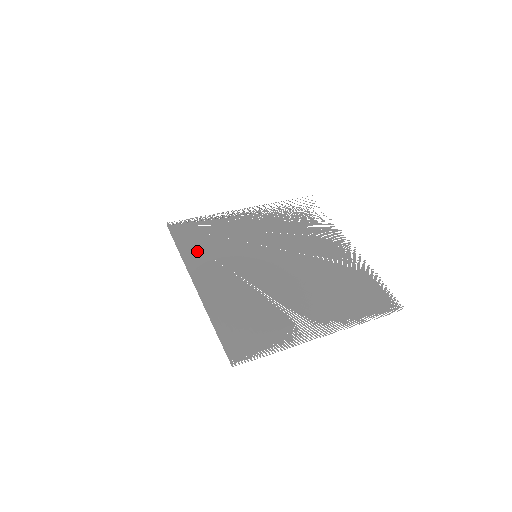
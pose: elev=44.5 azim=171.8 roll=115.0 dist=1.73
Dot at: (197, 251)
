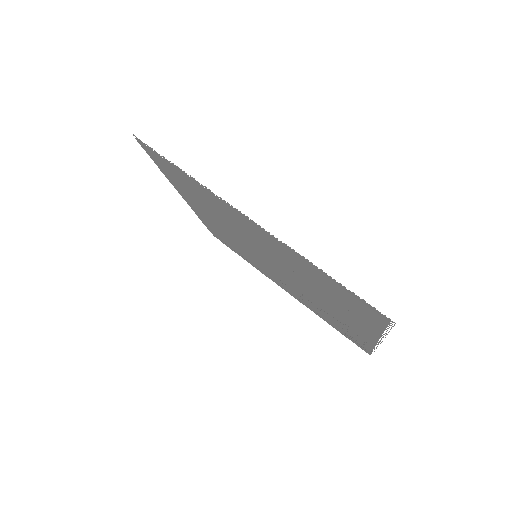
Dot at: (213, 228)
